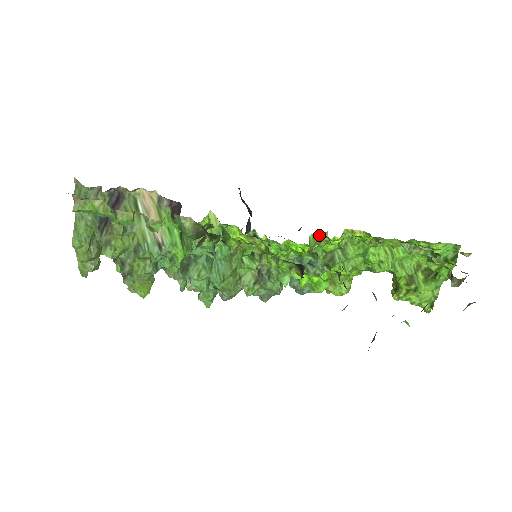
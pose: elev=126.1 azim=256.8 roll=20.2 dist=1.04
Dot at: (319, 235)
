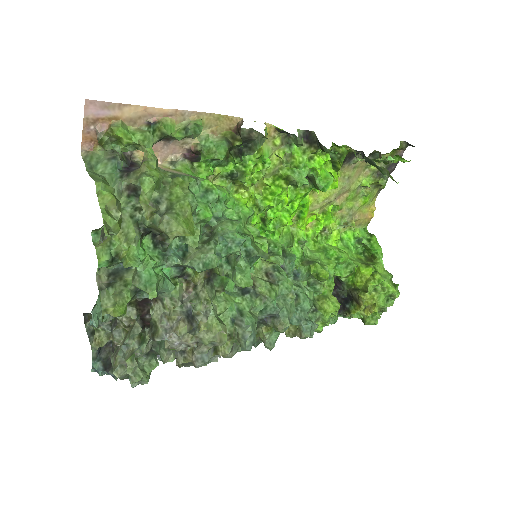
Dot at: occluded
